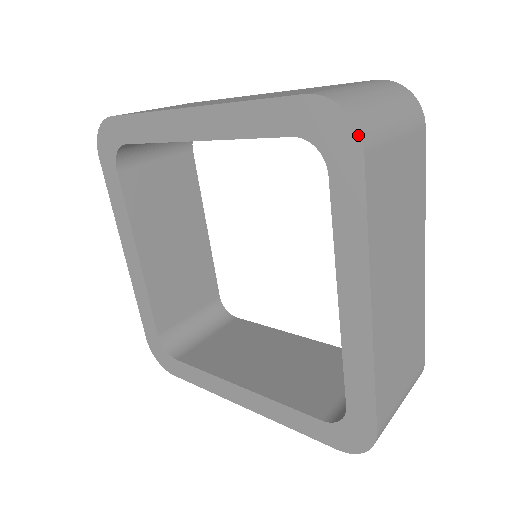
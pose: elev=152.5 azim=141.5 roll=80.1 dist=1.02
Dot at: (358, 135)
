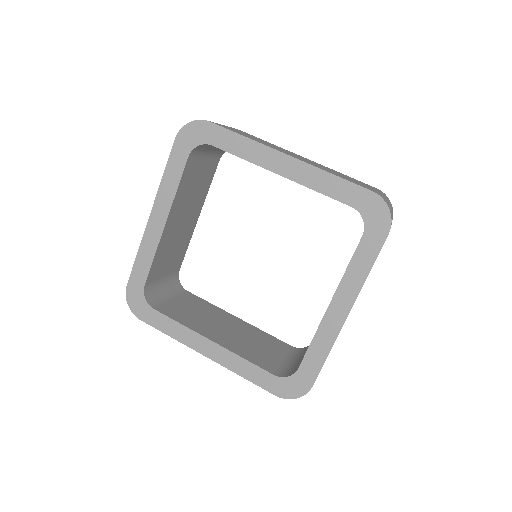
Dot at: (390, 225)
